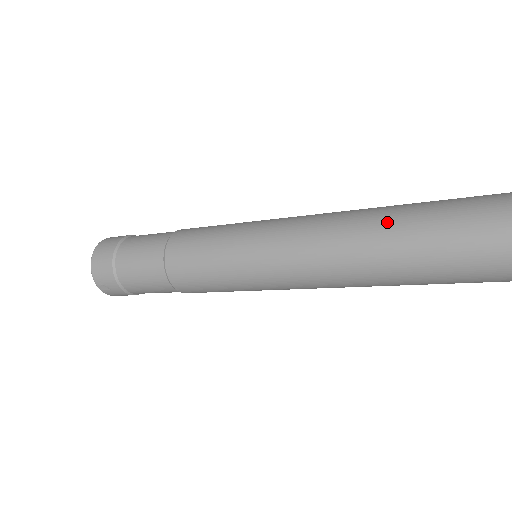
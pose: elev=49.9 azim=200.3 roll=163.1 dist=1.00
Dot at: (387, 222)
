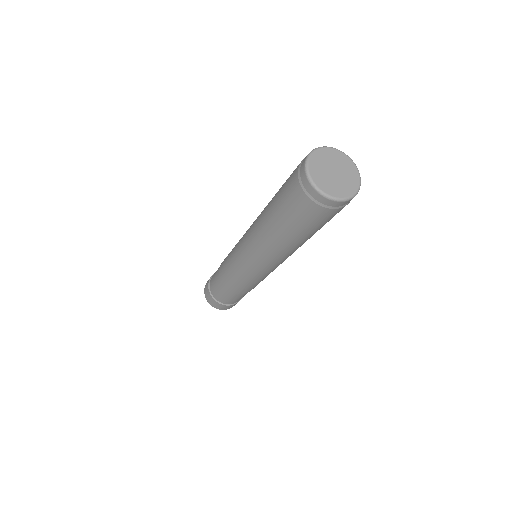
Dot at: (269, 224)
